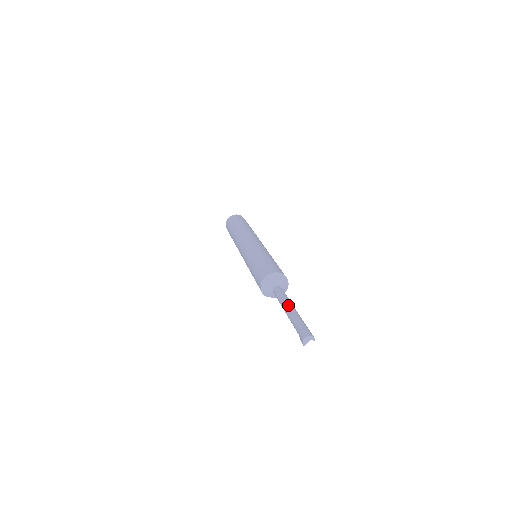
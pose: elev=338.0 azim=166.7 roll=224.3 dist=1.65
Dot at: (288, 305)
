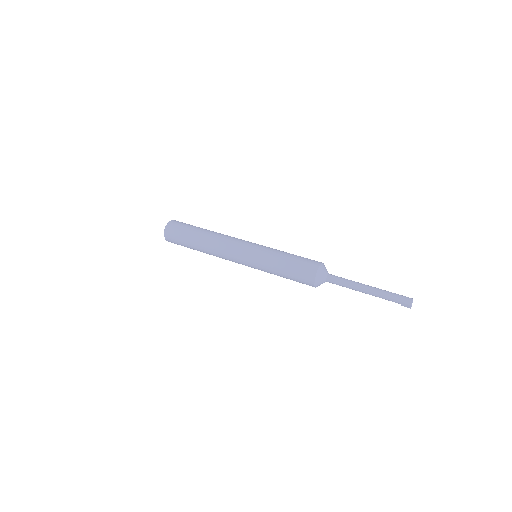
Dot at: (363, 286)
